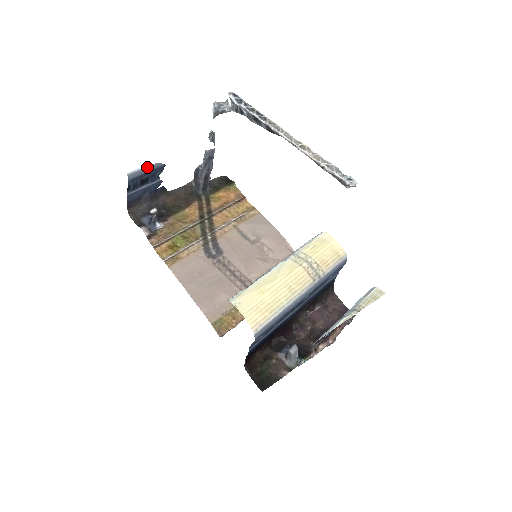
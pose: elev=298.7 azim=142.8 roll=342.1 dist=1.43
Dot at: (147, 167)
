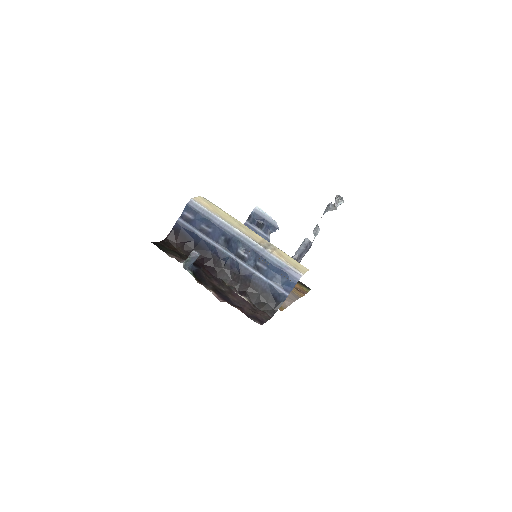
Dot at: (268, 217)
